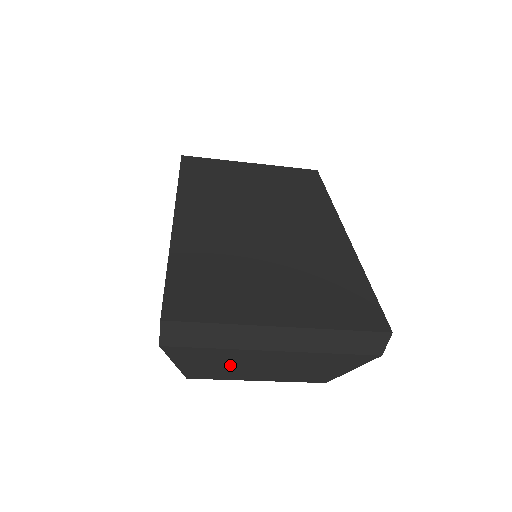
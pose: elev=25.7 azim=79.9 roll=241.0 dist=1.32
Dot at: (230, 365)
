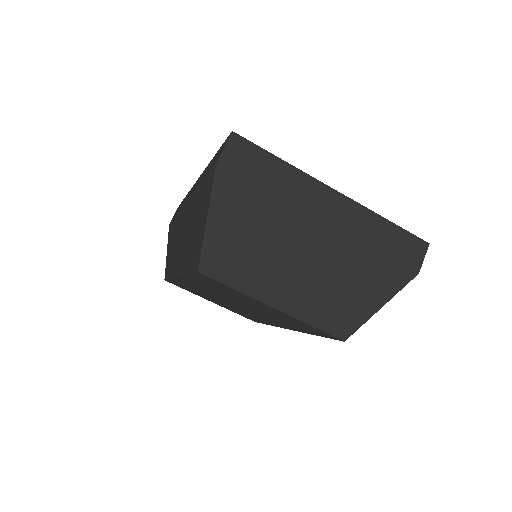
Dot at: (264, 246)
